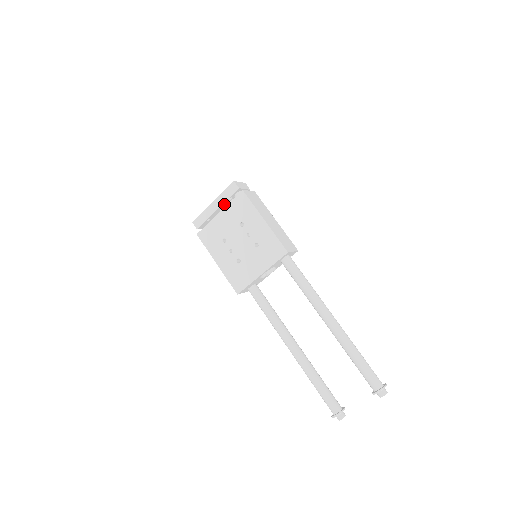
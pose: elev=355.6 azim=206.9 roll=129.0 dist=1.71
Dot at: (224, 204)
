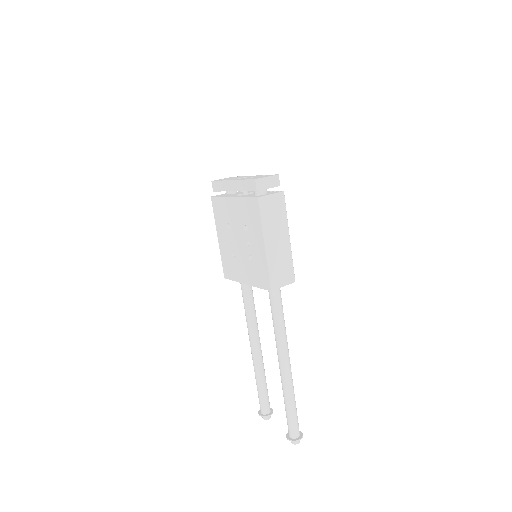
Dot at: occluded
